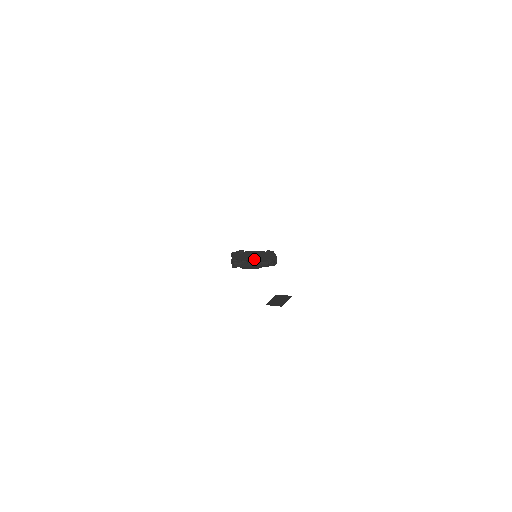
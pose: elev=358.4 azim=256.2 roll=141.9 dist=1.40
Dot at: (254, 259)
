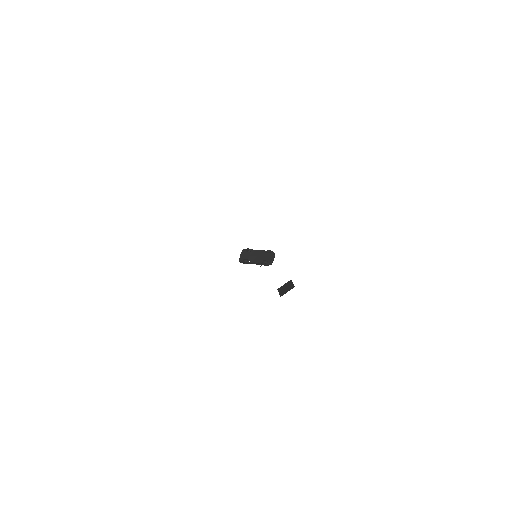
Dot at: (253, 259)
